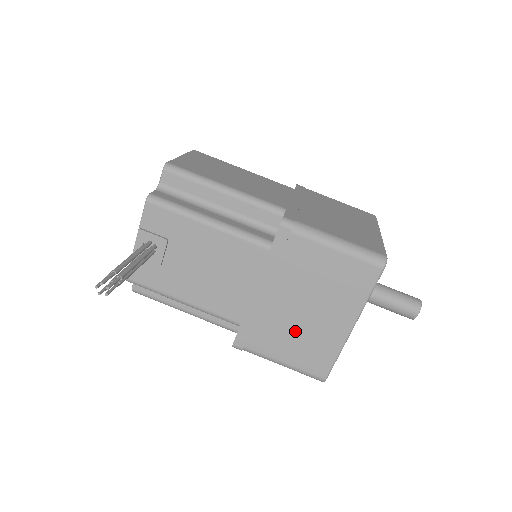
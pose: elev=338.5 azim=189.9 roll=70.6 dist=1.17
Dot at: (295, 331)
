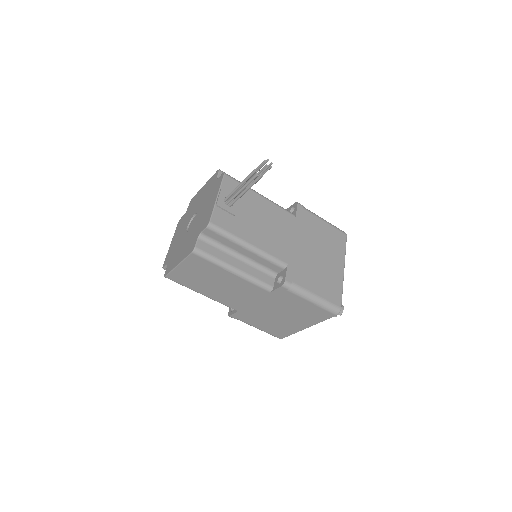
Dot at: (318, 271)
